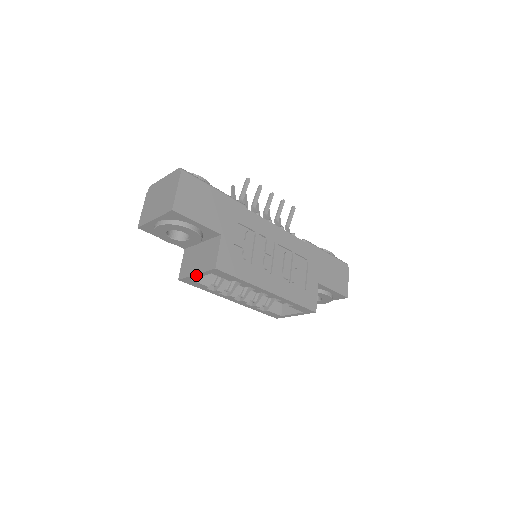
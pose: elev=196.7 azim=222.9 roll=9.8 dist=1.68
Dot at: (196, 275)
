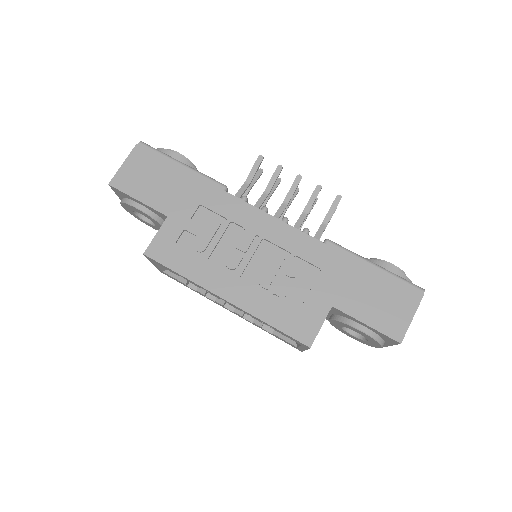
Dot at: (154, 264)
